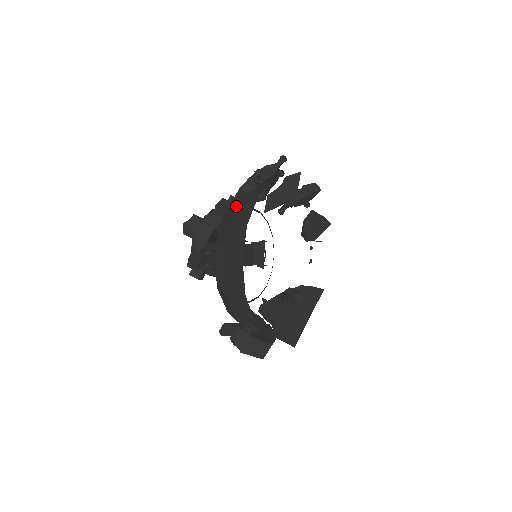
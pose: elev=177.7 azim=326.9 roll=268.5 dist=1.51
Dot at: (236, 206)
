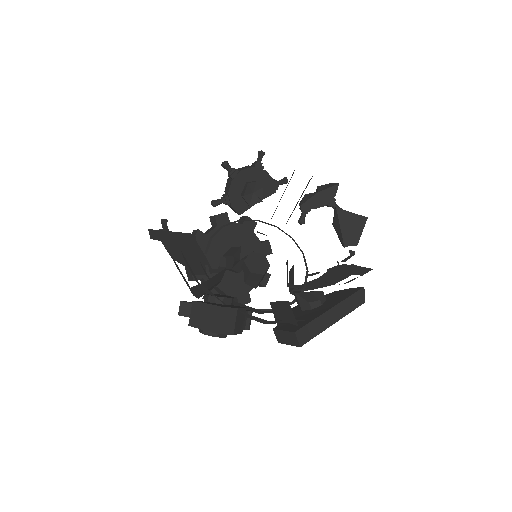
Dot at: occluded
